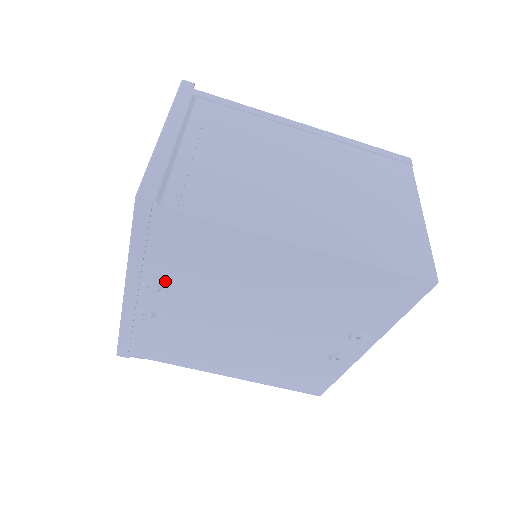
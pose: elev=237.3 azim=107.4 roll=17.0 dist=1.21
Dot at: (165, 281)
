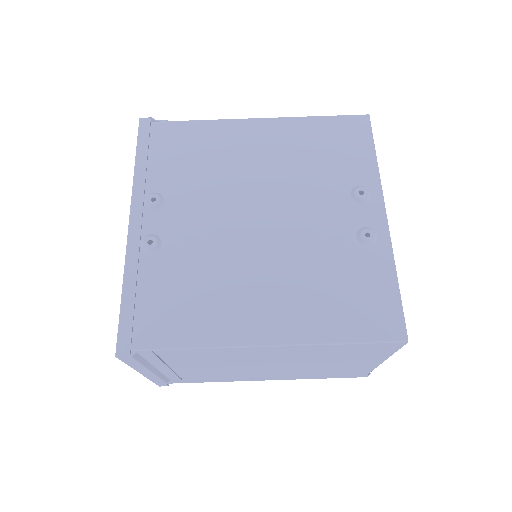
Dot at: (166, 191)
